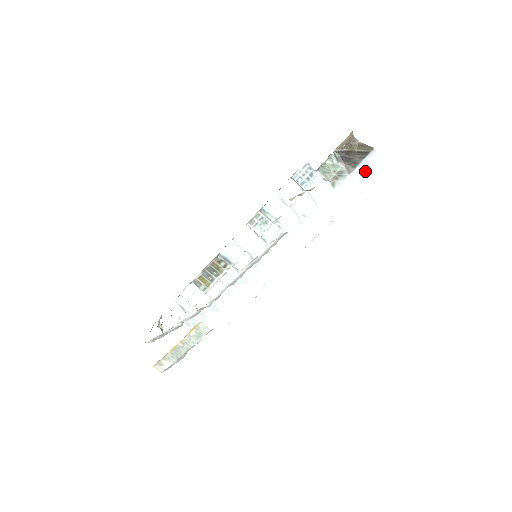
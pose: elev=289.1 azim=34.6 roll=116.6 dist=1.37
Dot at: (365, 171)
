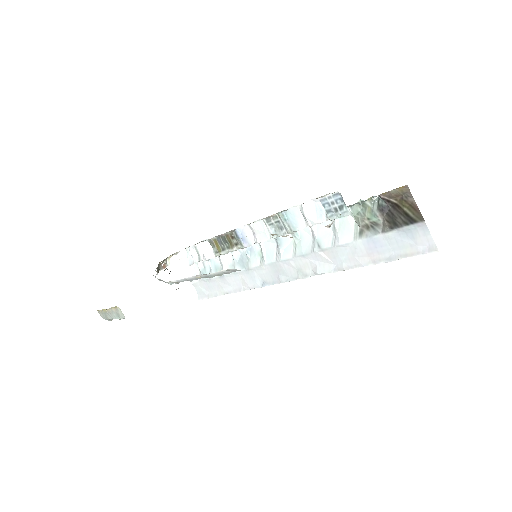
Dot at: (403, 240)
